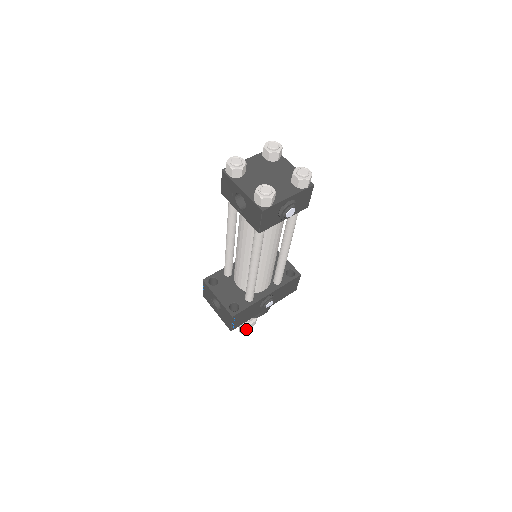
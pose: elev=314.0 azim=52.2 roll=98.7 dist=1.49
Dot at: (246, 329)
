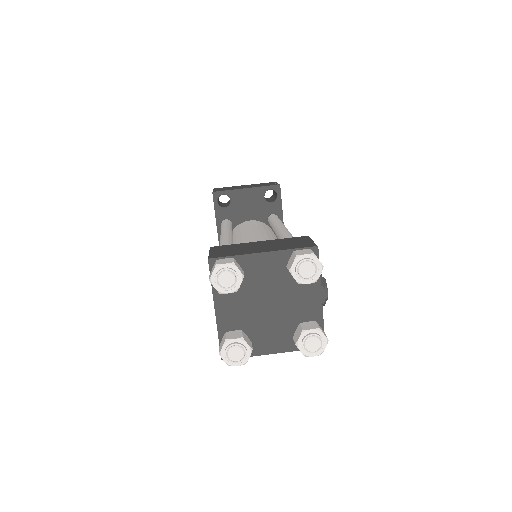
Dot at: occluded
